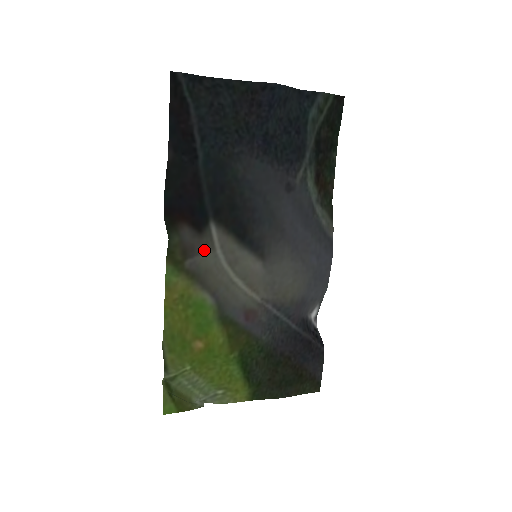
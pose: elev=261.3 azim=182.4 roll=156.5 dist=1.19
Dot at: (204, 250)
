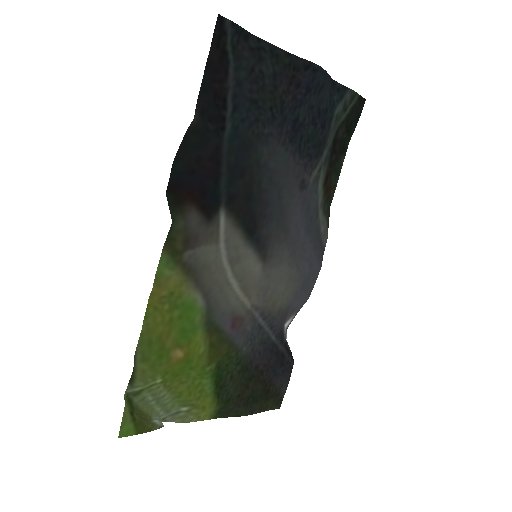
Dot at: (207, 241)
